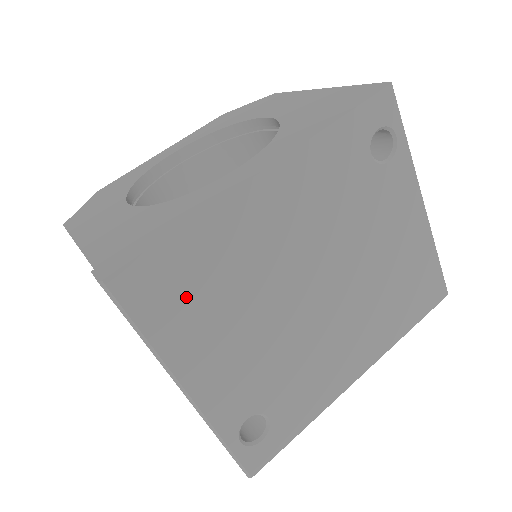
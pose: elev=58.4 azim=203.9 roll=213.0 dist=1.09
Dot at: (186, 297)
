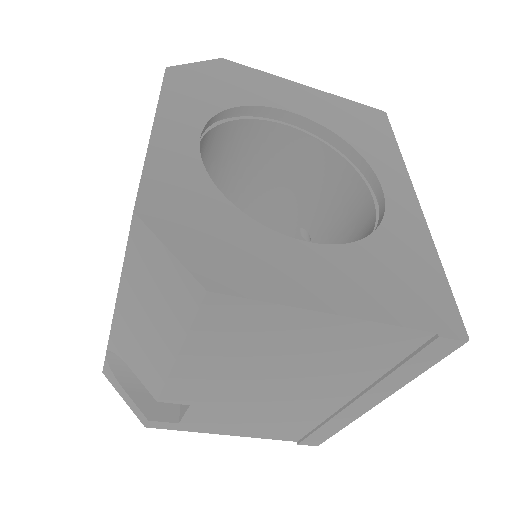
Dot at: occluded
